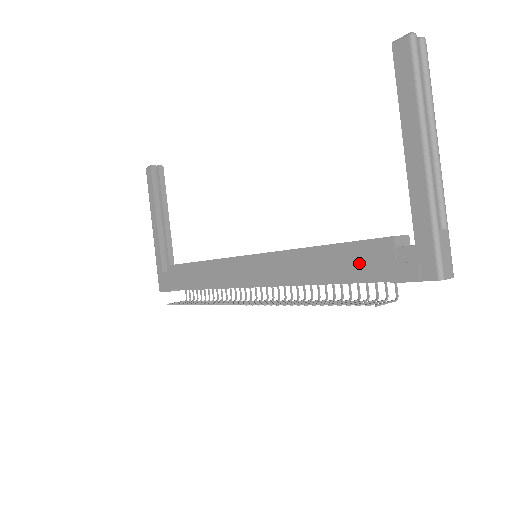
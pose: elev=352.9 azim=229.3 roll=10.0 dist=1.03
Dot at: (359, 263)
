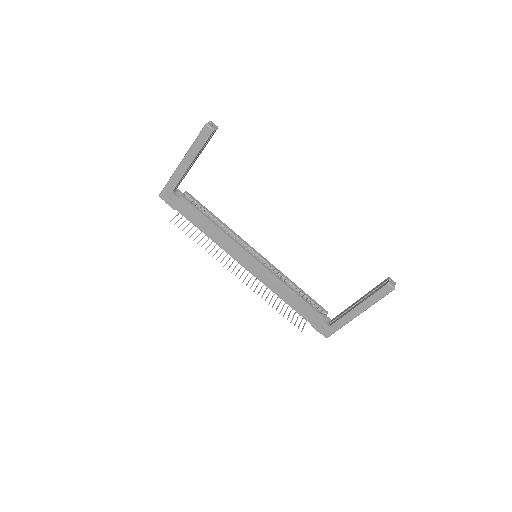
Dot at: (306, 312)
